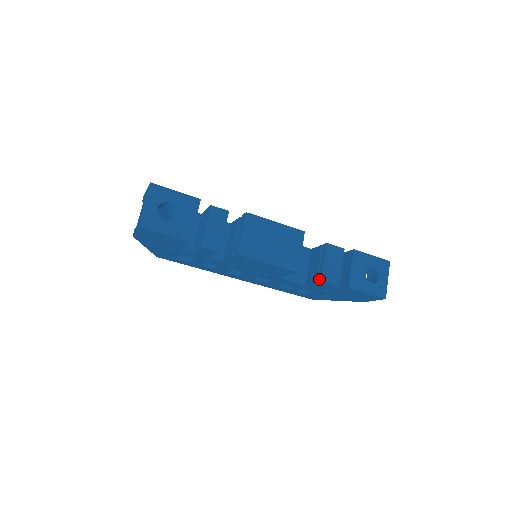
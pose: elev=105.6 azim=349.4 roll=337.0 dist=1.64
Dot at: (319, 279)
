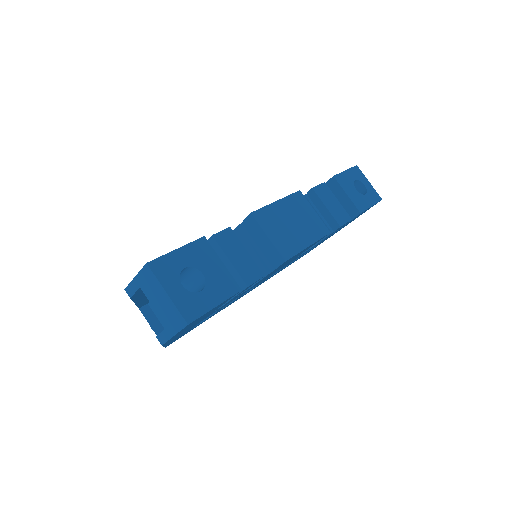
Dot at: (335, 226)
